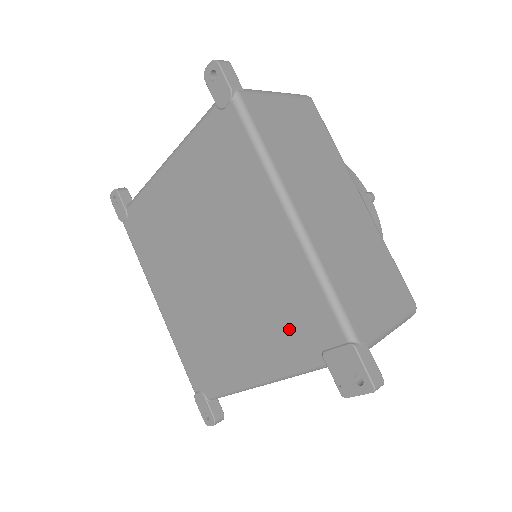
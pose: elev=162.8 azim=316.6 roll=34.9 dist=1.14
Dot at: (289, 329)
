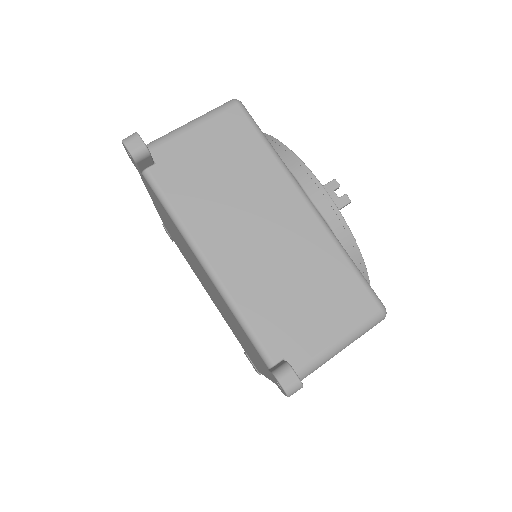
Dot at: occluded
